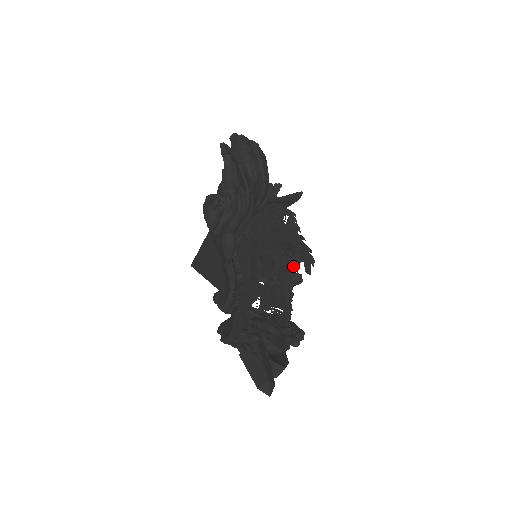
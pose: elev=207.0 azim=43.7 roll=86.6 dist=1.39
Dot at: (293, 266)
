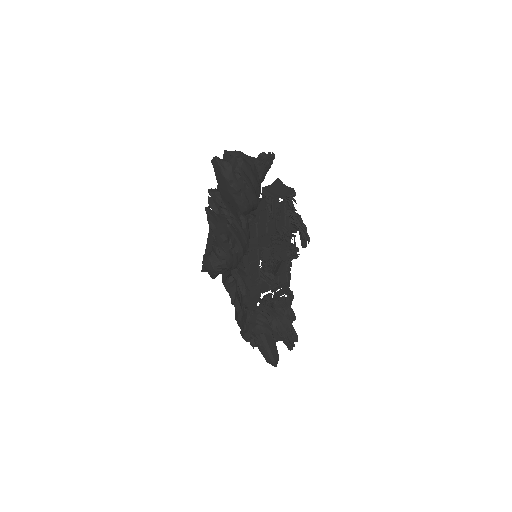
Dot at: occluded
